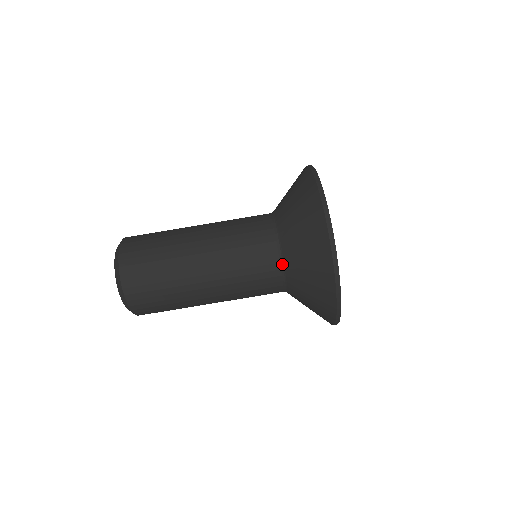
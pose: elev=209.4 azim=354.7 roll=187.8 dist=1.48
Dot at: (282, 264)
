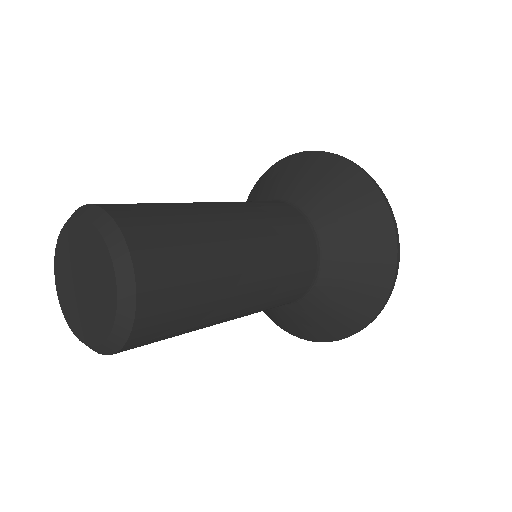
Dot at: (307, 293)
